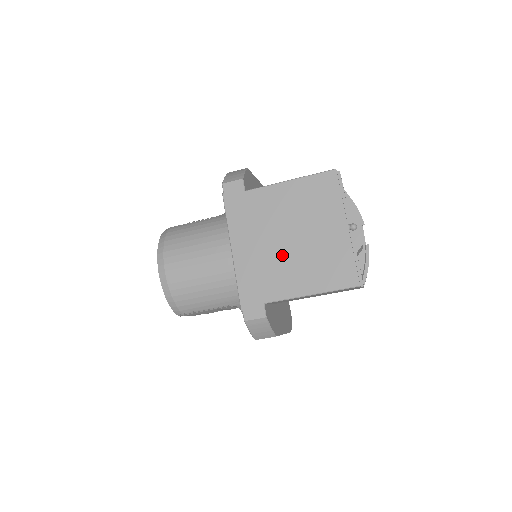
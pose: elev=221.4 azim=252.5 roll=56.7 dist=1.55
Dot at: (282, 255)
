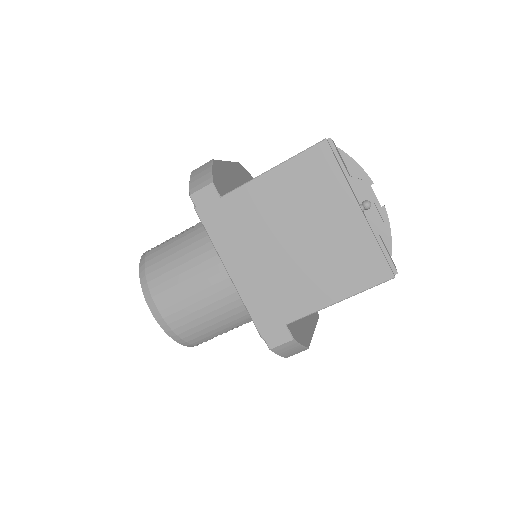
Dot at: (290, 264)
